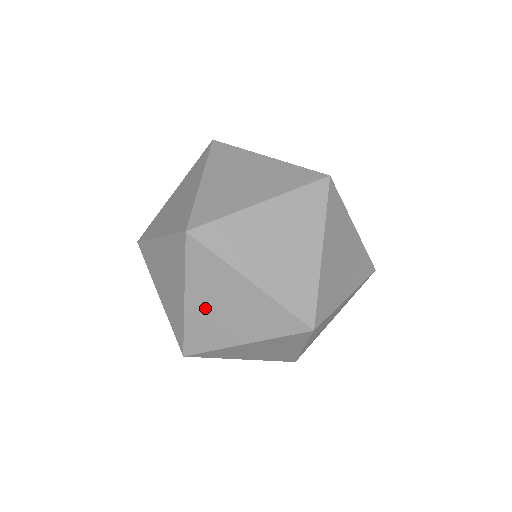
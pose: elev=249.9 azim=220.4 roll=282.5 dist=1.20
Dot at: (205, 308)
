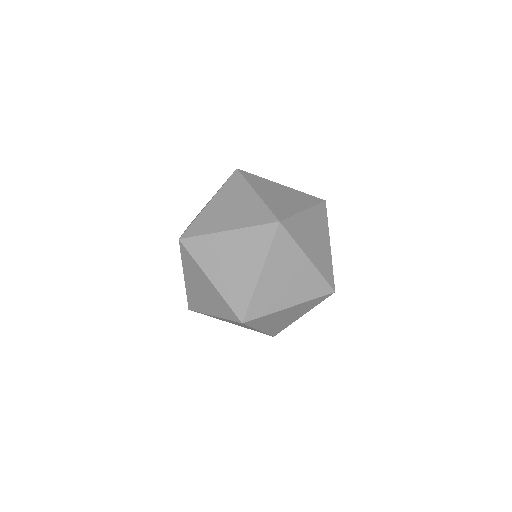
Dot at: (218, 207)
